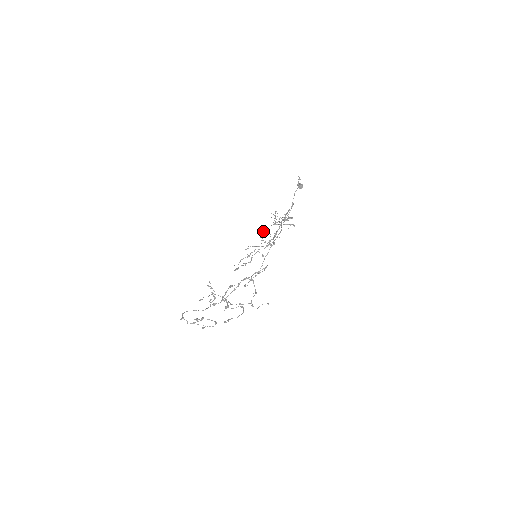
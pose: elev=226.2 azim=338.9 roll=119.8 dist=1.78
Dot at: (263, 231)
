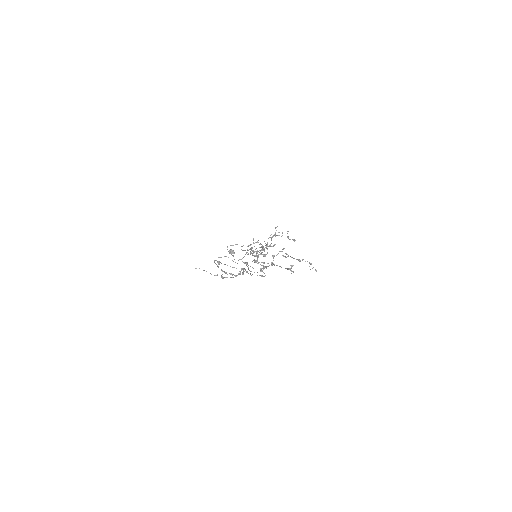
Dot at: occluded
